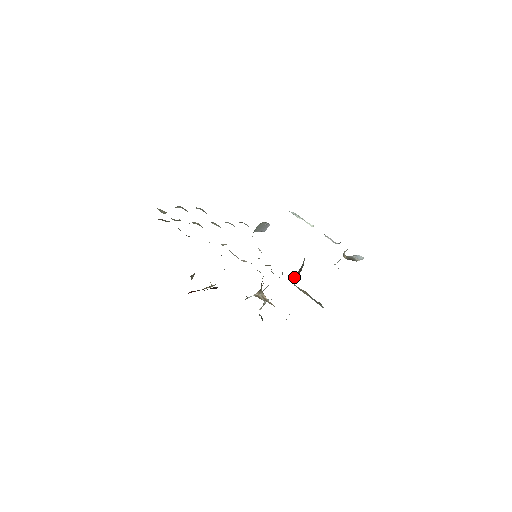
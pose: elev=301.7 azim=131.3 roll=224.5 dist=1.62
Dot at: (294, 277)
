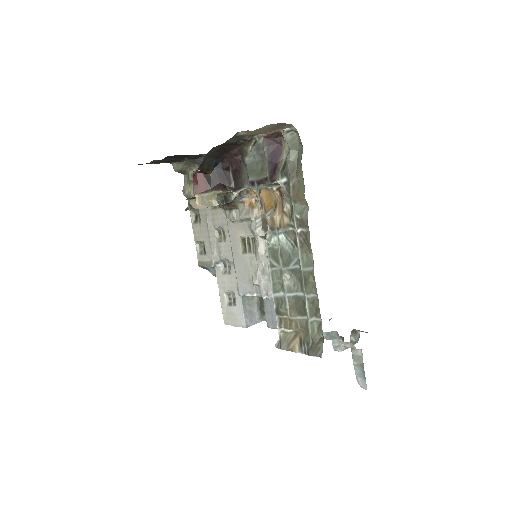
Dot at: occluded
